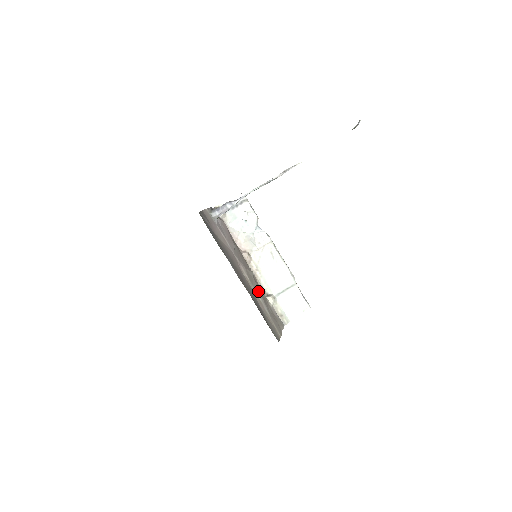
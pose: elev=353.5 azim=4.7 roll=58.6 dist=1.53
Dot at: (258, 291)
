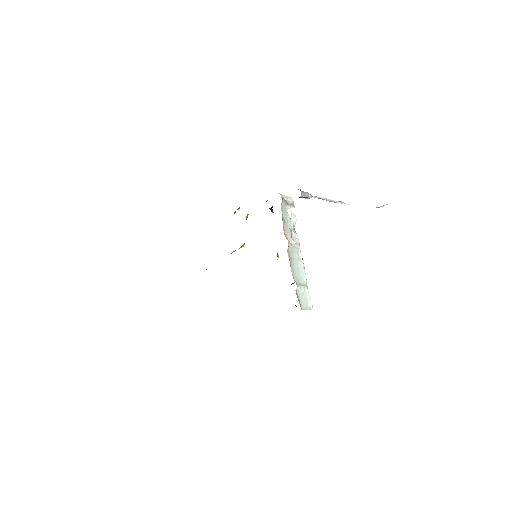
Dot at: occluded
